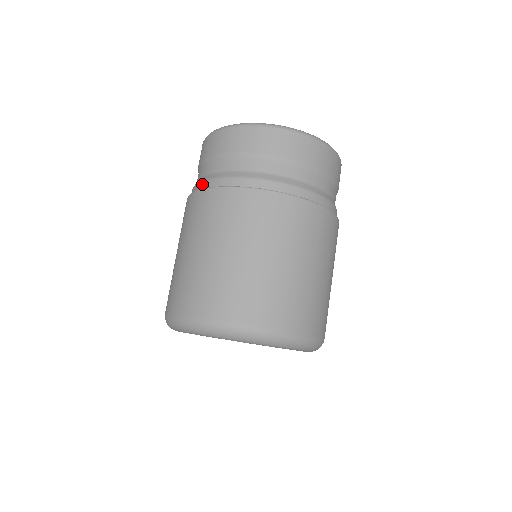
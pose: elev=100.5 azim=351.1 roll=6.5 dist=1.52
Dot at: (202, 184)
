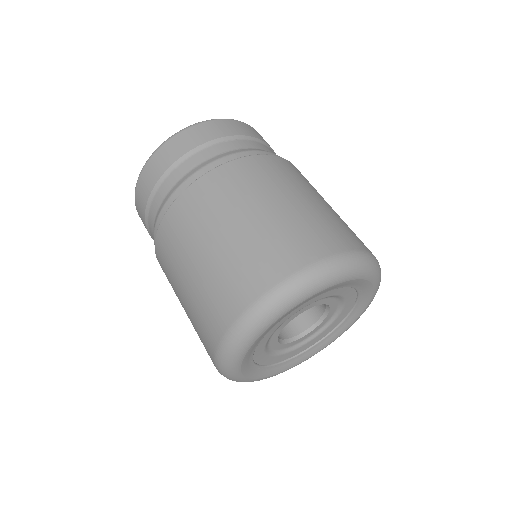
Dot at: occluded
